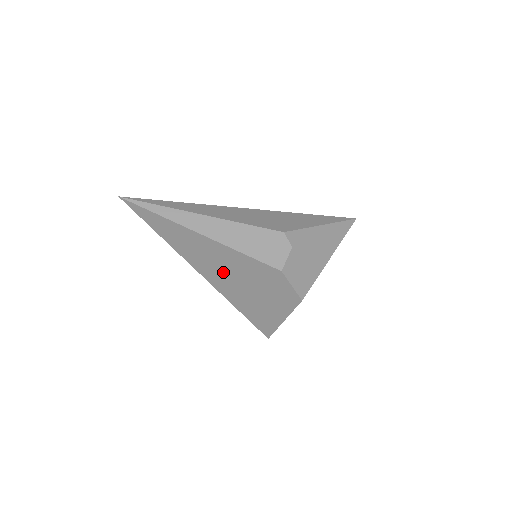
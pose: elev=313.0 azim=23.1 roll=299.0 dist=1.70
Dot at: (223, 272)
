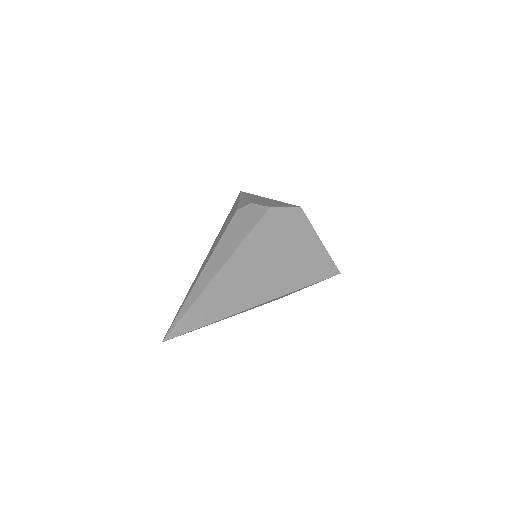
Dot at: (265, 273)
